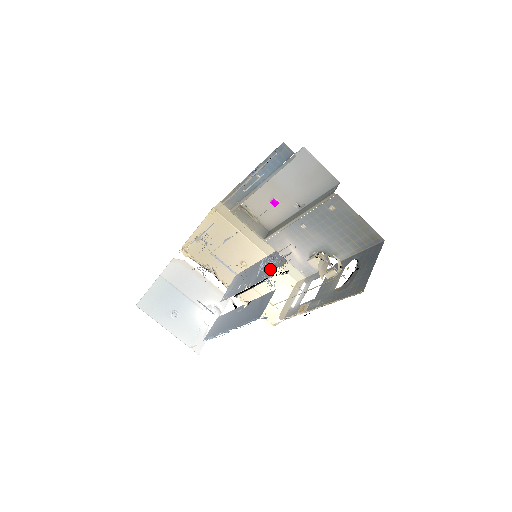
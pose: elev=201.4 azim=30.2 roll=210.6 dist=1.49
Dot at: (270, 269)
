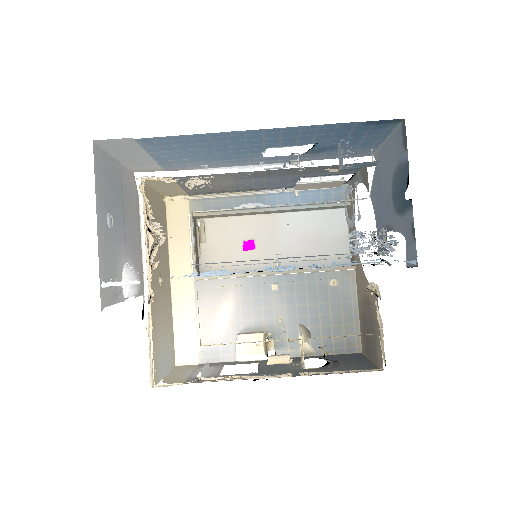
Dot at: occluded
